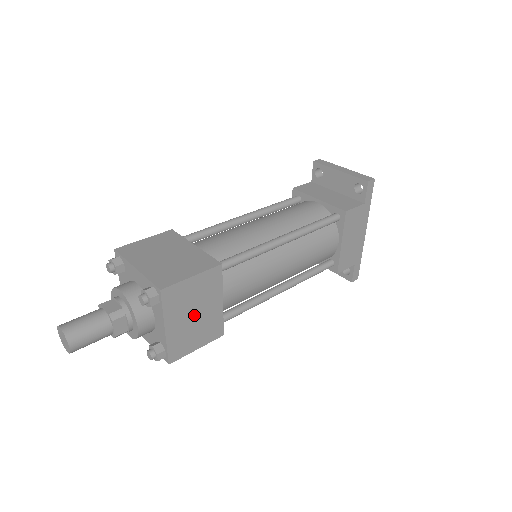
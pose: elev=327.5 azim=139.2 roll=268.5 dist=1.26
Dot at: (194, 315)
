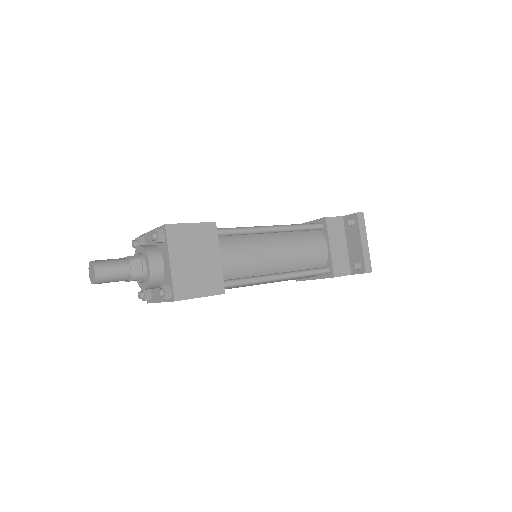
Dot at: occluded
